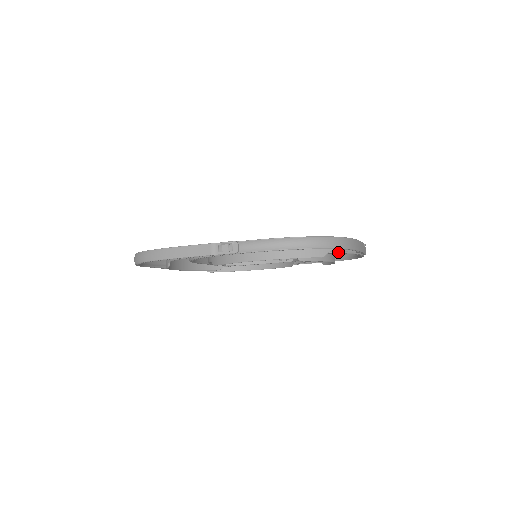
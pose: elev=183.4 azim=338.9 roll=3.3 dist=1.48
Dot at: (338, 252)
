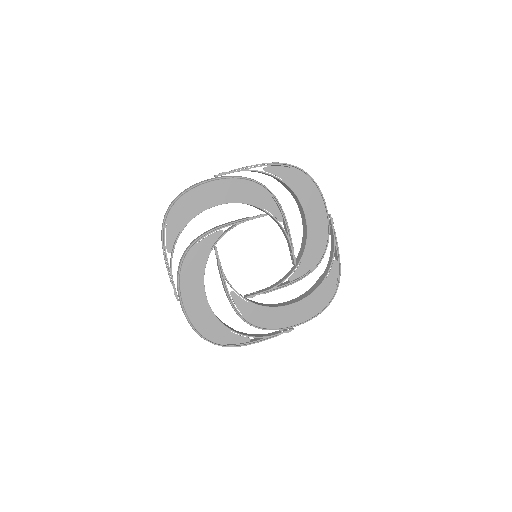
Dot at: occluded
